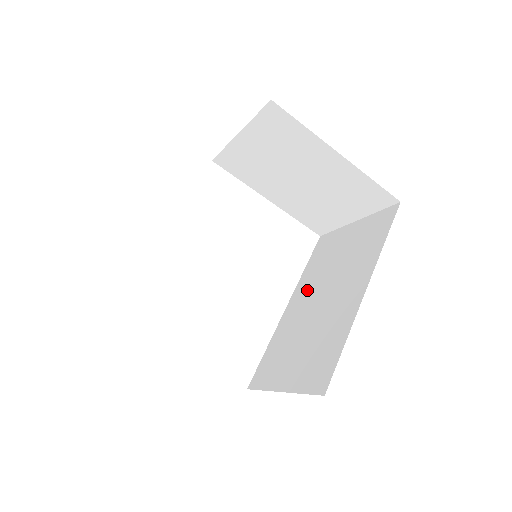
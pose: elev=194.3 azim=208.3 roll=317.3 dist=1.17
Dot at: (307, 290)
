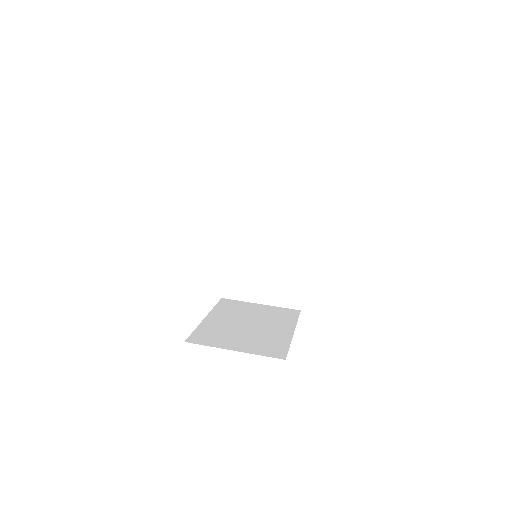
Dot at: (246, 229)
